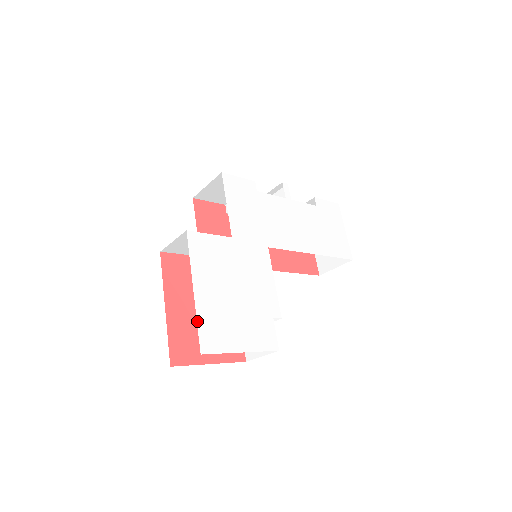
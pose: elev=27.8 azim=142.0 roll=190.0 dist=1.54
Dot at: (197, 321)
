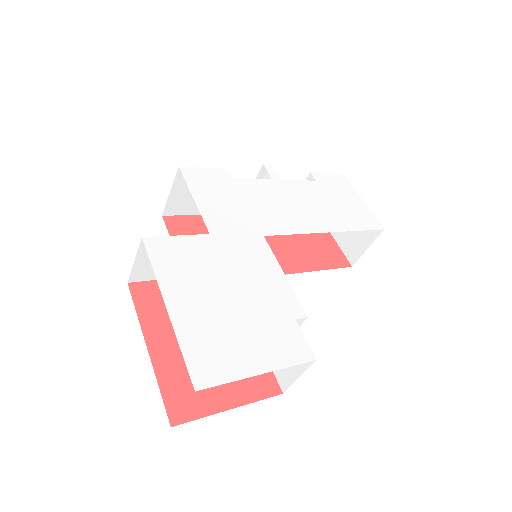
Dot at: (180, 347)
